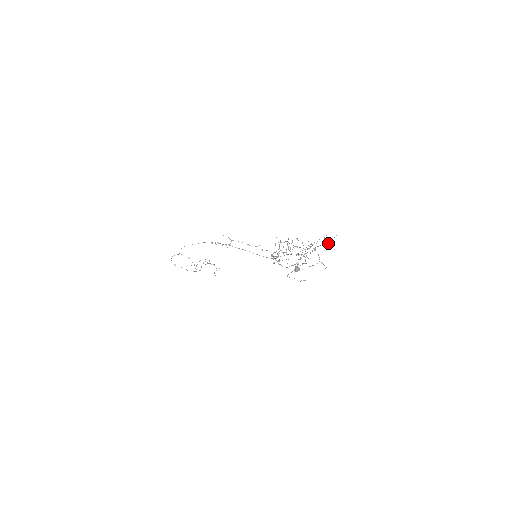
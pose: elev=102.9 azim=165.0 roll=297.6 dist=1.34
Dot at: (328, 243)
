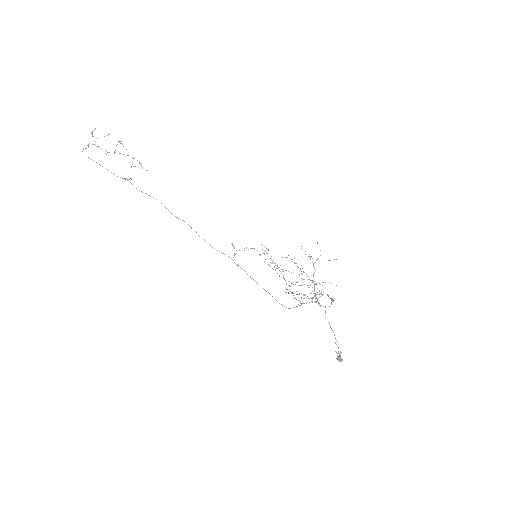
Dot at: occluded
